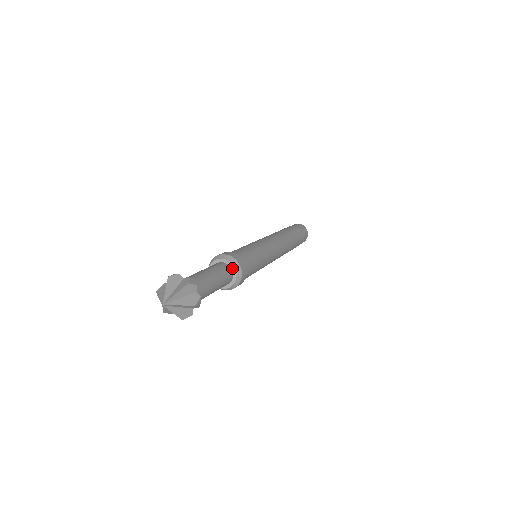
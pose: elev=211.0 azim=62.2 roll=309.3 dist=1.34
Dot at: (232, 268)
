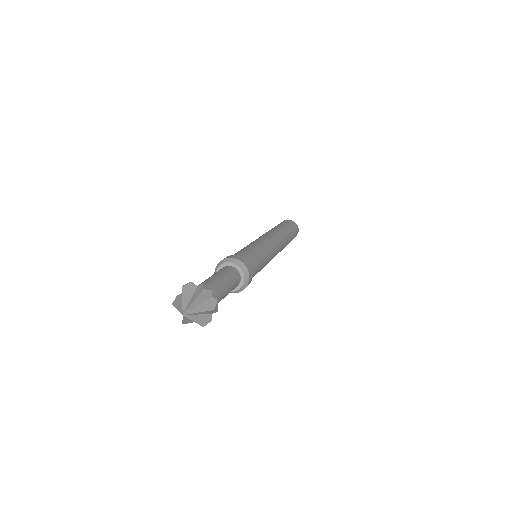
Dot at: (238, 270)
